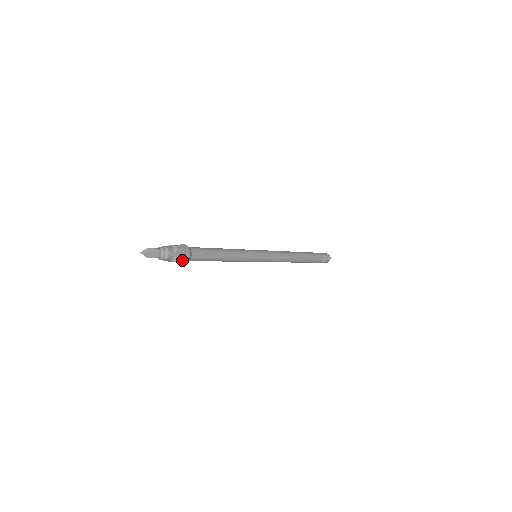
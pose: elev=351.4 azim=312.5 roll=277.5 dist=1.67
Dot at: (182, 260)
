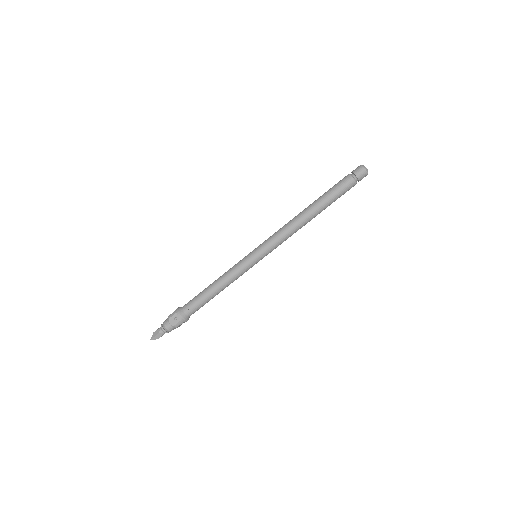
Dot at: (179, 322)
